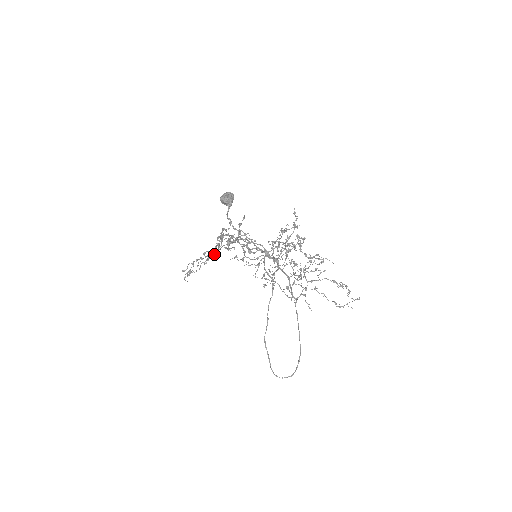
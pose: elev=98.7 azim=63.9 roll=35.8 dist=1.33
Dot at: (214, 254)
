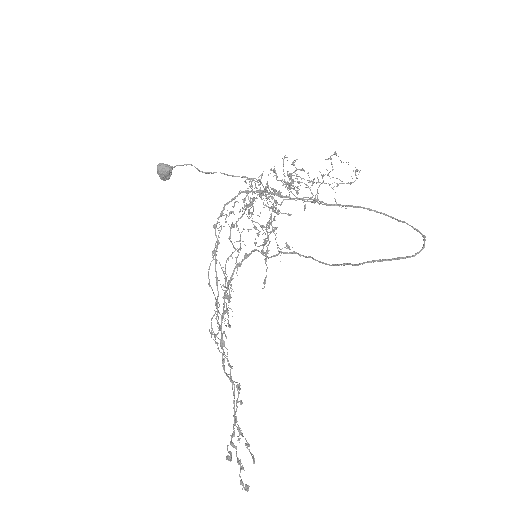
Dot at: (218, 294)
